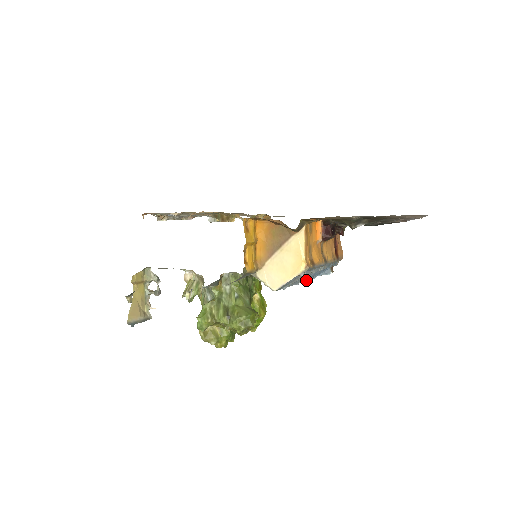
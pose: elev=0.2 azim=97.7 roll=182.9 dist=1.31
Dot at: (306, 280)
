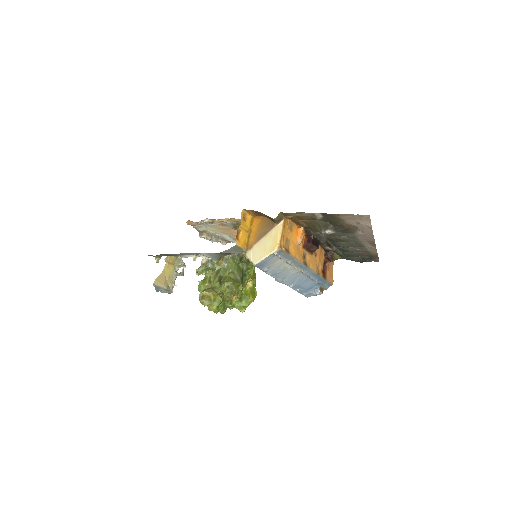
Dot at: (293, 285)
